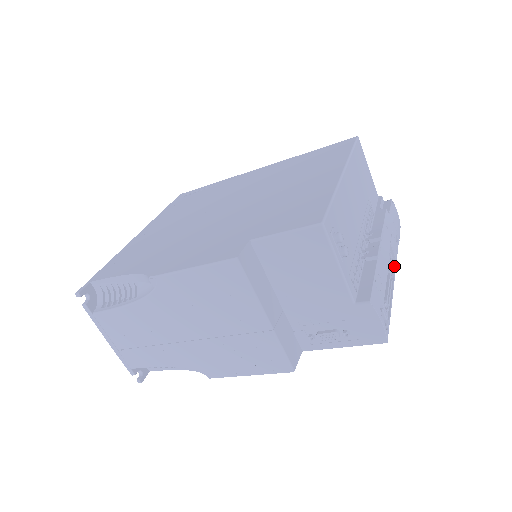
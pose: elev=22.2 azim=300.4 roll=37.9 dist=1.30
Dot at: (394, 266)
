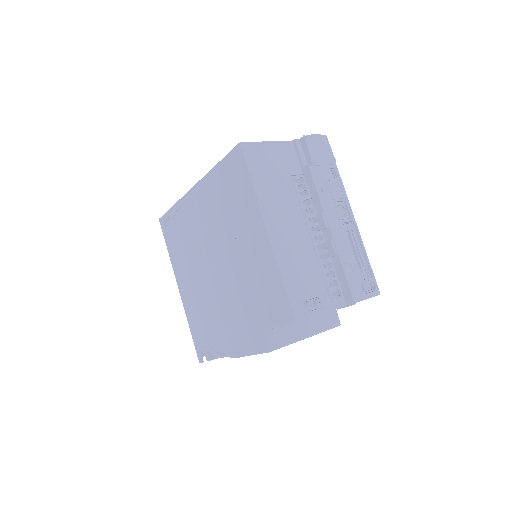
Dot at: (348, 209)
